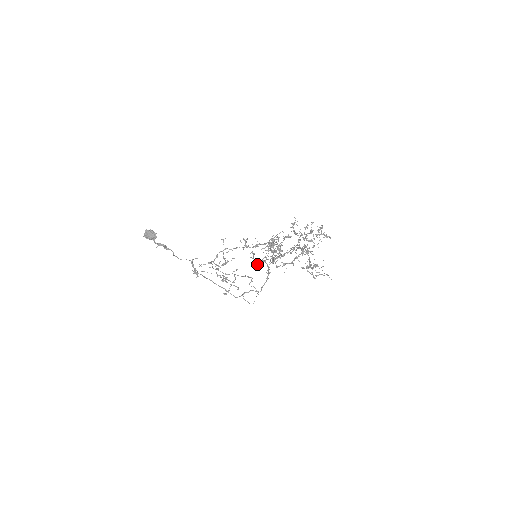
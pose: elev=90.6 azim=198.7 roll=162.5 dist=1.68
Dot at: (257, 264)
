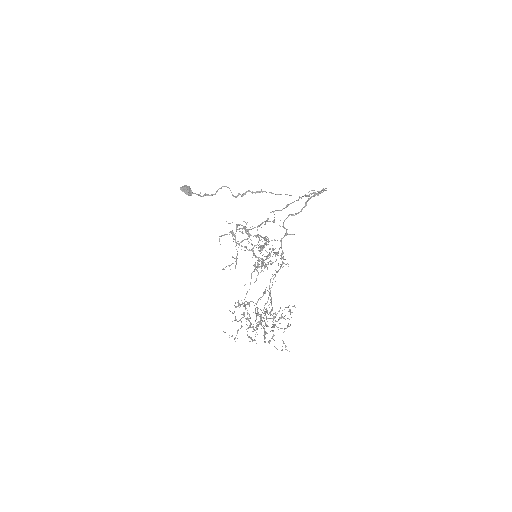
Dot at: occluded
